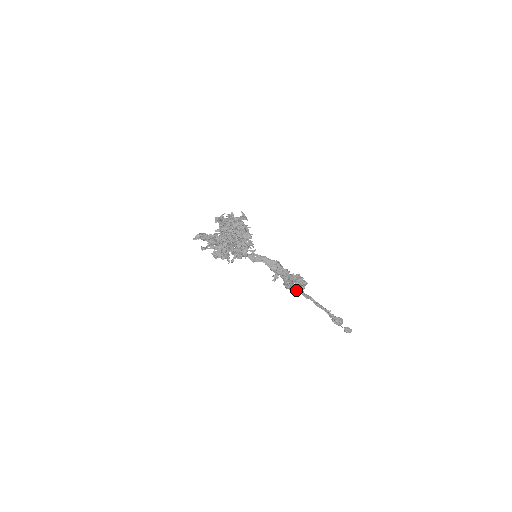
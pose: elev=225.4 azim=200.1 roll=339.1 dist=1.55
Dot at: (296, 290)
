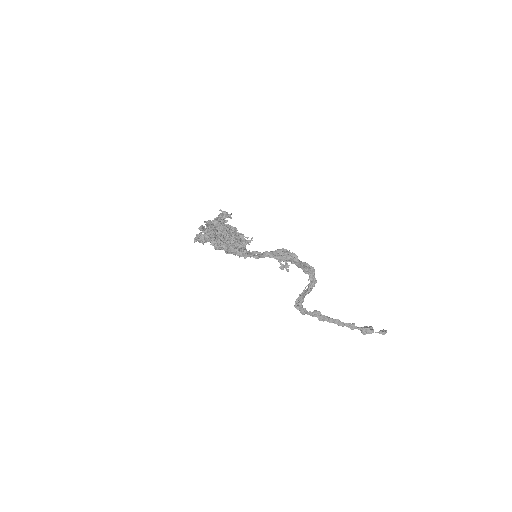
Dot at: (311, 313)
